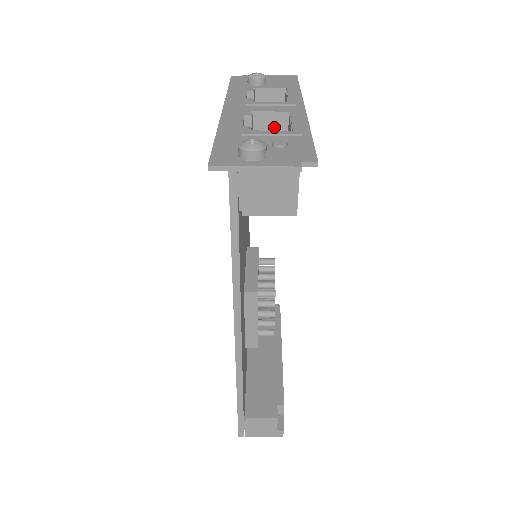
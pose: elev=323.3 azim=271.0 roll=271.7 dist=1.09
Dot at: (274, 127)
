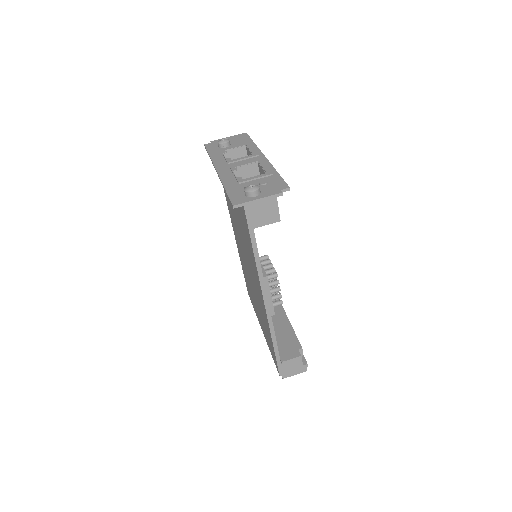
Dot at: (251, 172)
